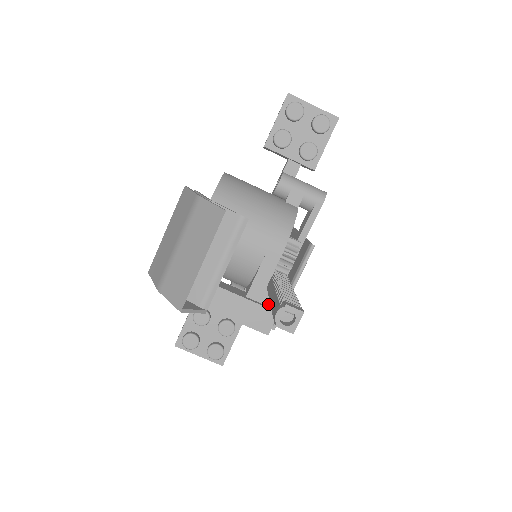
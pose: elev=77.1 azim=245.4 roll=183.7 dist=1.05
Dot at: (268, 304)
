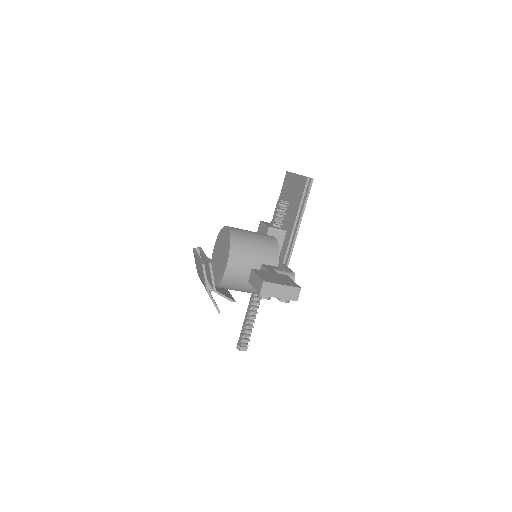
Dot at: occluded
